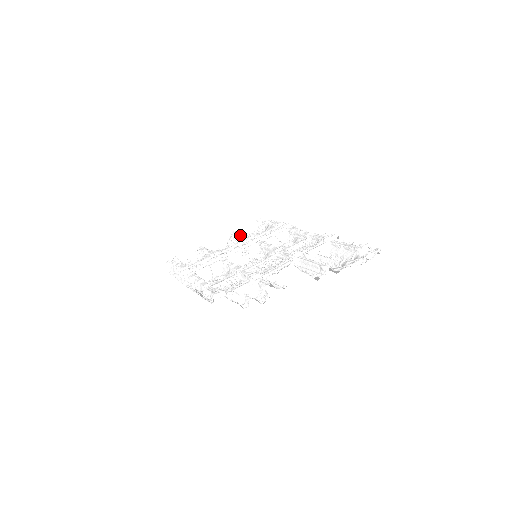
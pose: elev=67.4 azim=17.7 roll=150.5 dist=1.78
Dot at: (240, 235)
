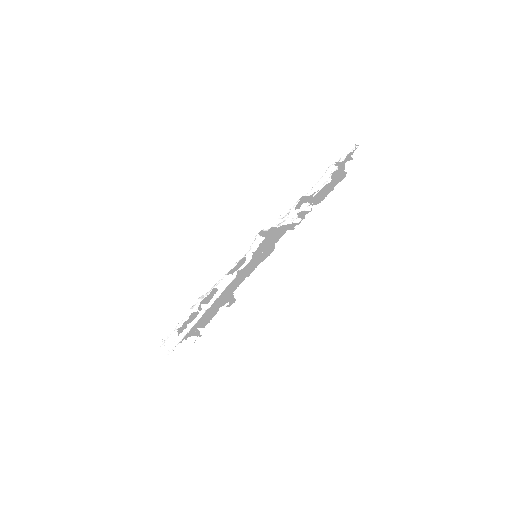
Dot at: occluded
